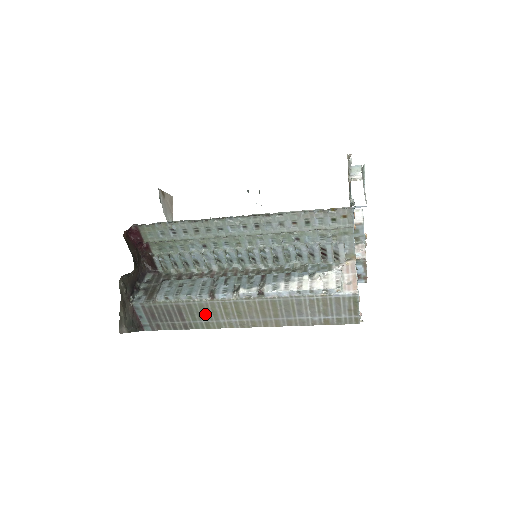
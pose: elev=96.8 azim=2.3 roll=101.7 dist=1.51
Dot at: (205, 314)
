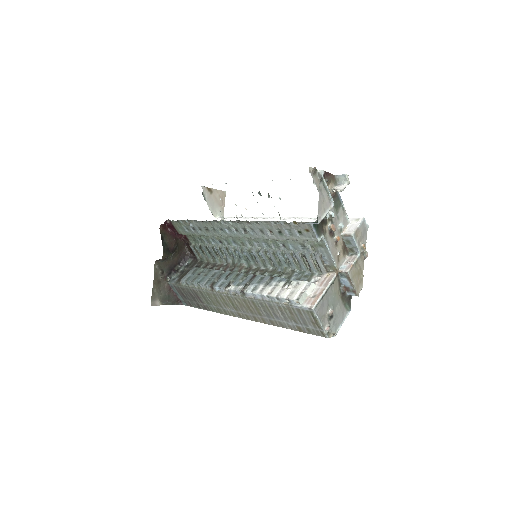
Dot at: (213, 301)
